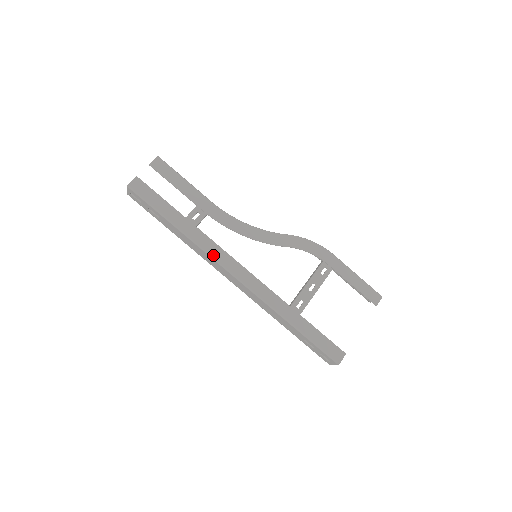
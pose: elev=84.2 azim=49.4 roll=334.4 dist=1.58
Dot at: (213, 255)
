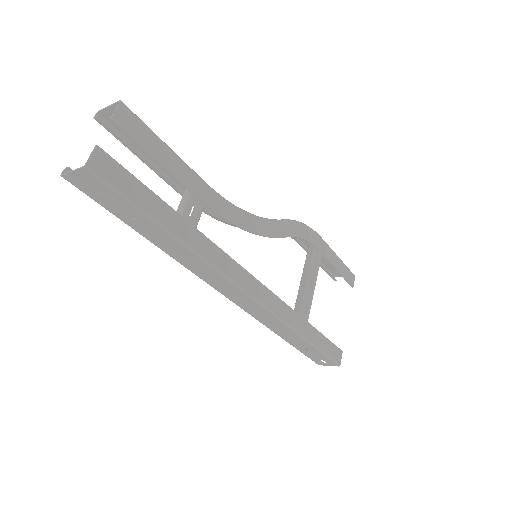
Dot at: (224, 271)
